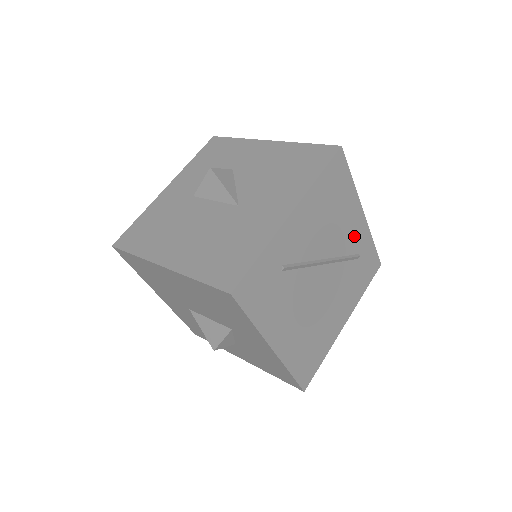
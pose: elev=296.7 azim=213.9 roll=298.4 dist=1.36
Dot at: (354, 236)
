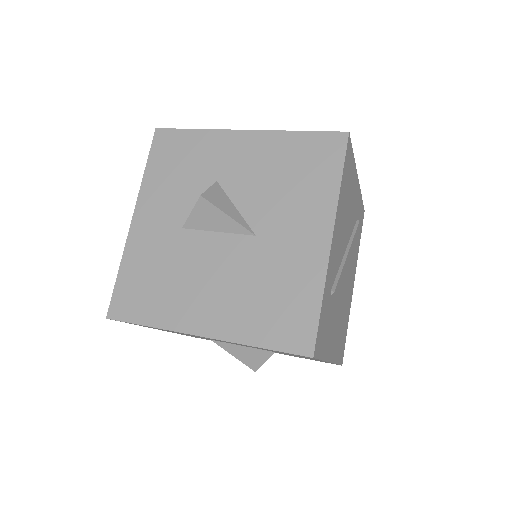
Dot at: (355, 207)
